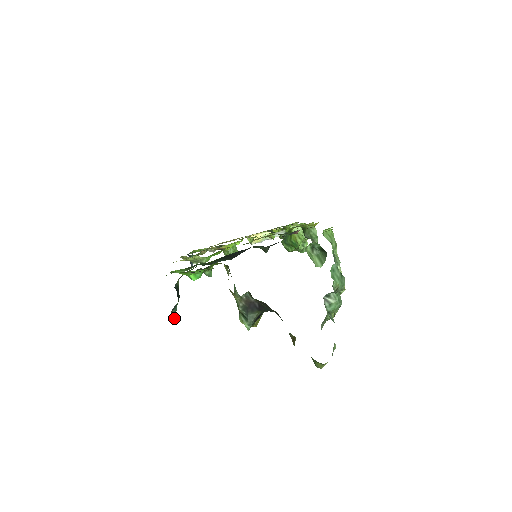
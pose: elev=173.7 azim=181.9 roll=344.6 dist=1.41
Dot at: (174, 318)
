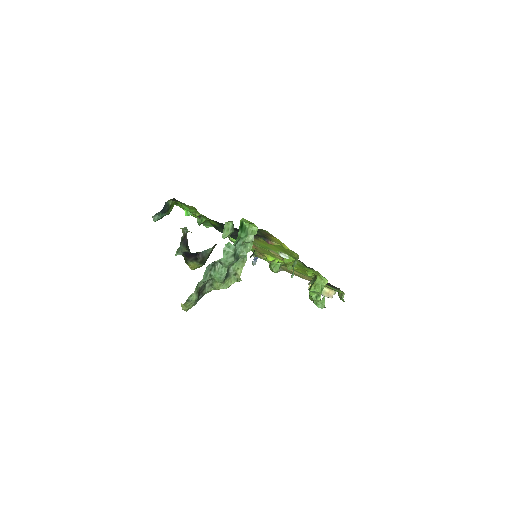
Dot at: (155, 221)
